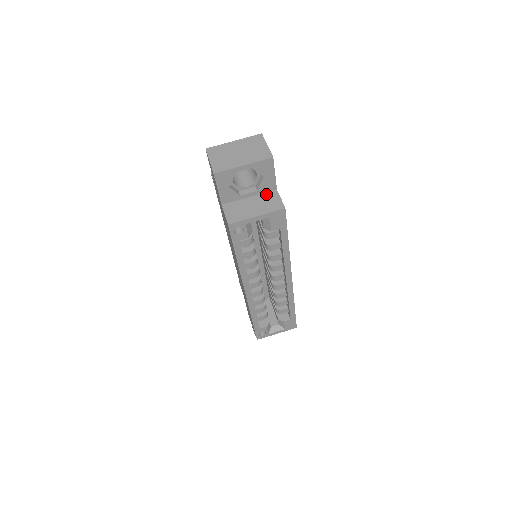
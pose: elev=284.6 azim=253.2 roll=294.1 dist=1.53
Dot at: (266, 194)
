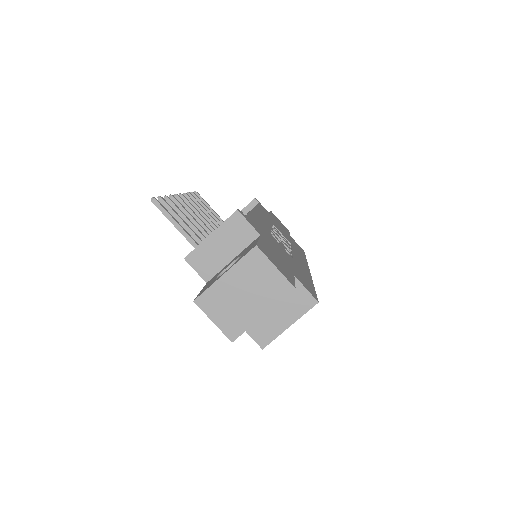
Dot at: occluded
